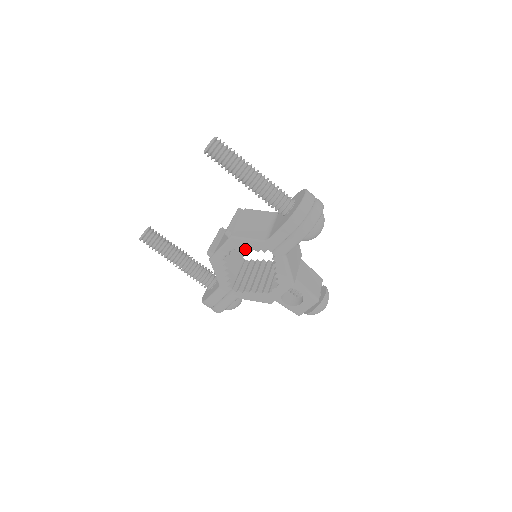
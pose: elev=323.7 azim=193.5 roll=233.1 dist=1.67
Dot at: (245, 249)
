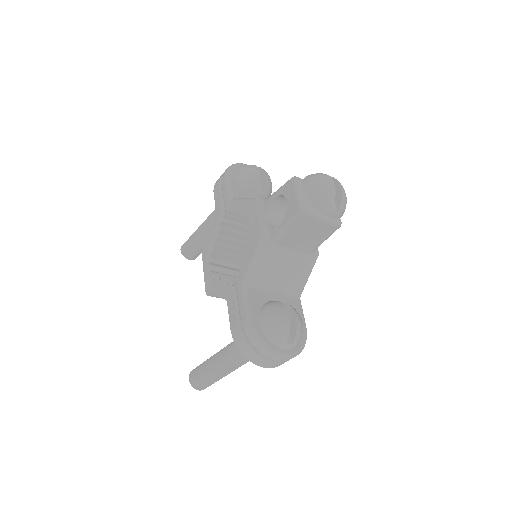
Dot at: (212, 242)
